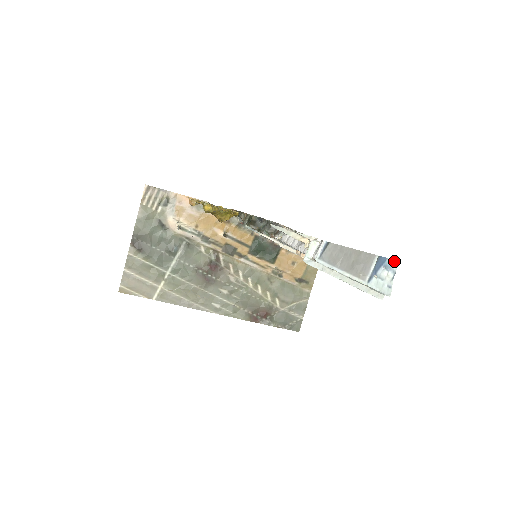
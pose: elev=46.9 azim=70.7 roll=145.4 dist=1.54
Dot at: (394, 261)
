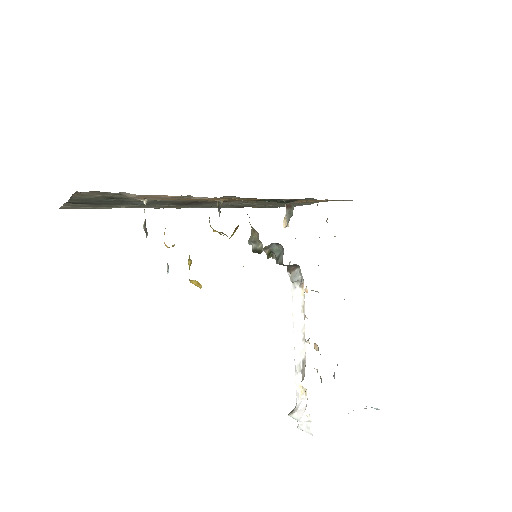
Dot at: occluded
